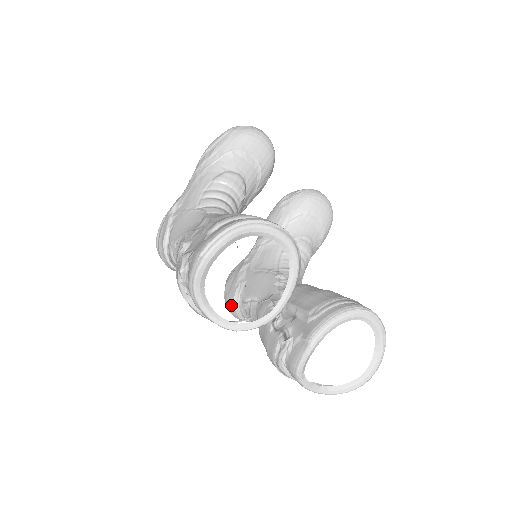
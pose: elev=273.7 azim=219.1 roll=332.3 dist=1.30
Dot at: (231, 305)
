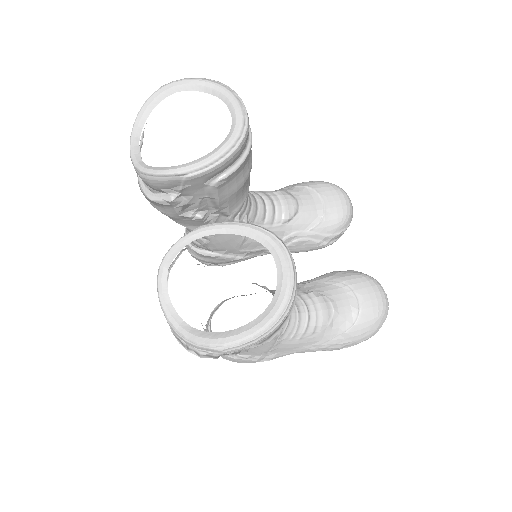
Dot at: occluded
